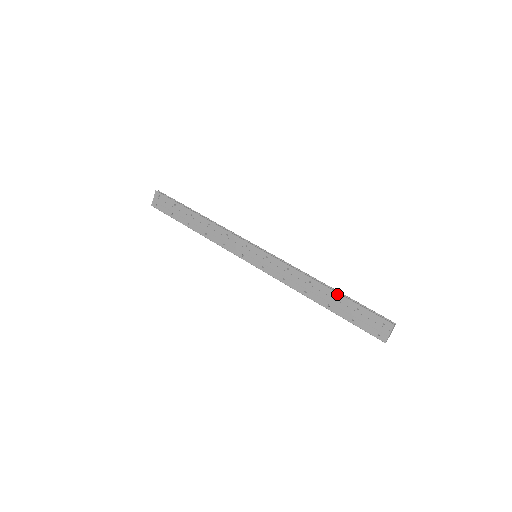
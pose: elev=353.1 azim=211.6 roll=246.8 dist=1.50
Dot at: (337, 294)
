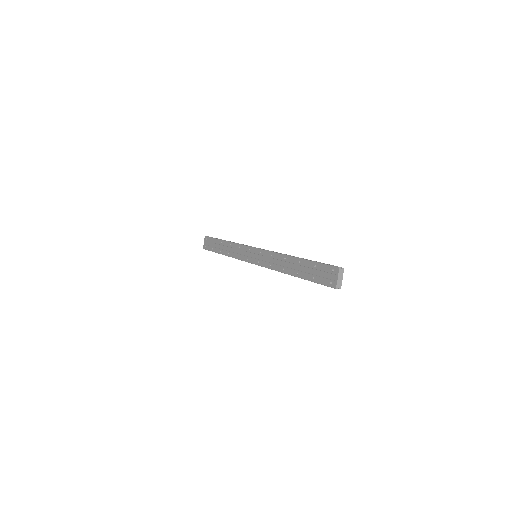
Dot at: (301, 260)
